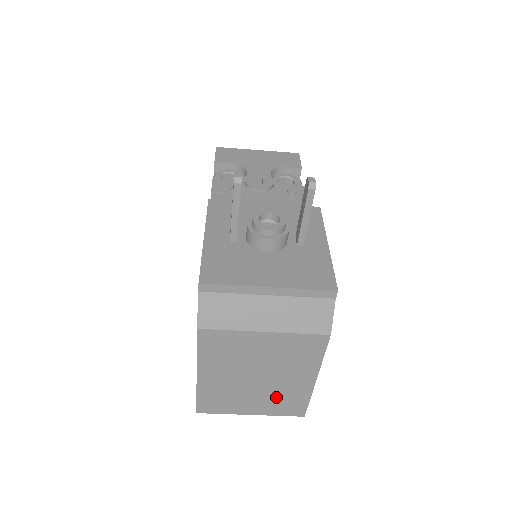
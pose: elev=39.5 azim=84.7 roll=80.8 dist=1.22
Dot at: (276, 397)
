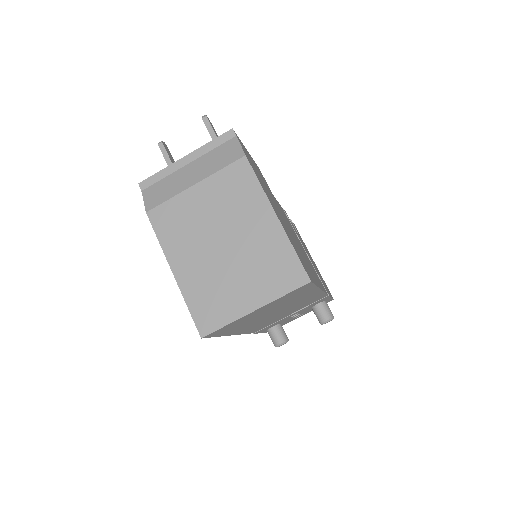
Dot at: (259, 265)
